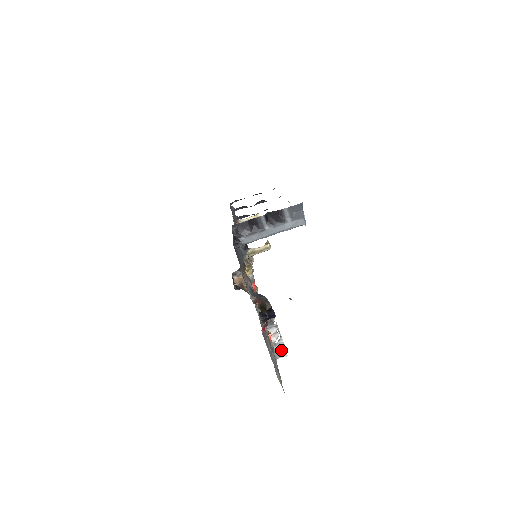
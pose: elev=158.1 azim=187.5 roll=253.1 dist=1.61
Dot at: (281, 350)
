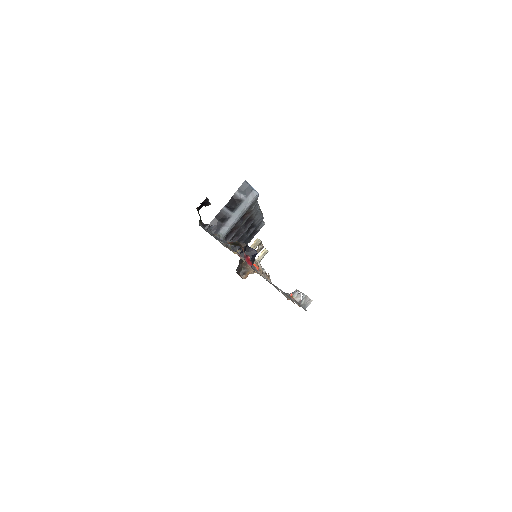
Dot at: (306, 301)
